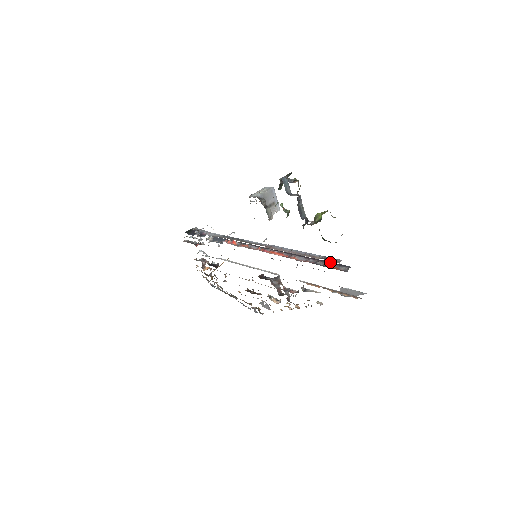
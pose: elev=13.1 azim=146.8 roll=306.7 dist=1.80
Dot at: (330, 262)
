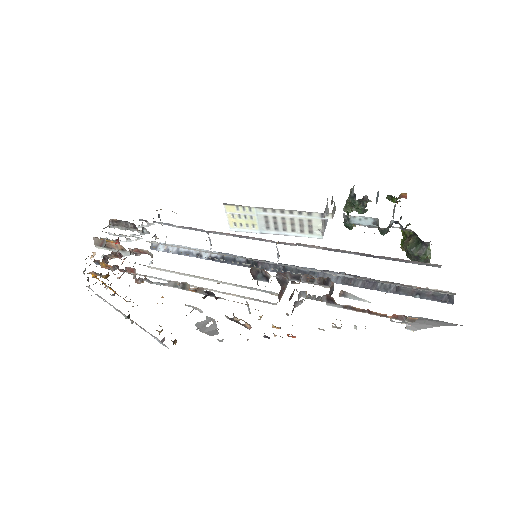
Dot at: occluded
